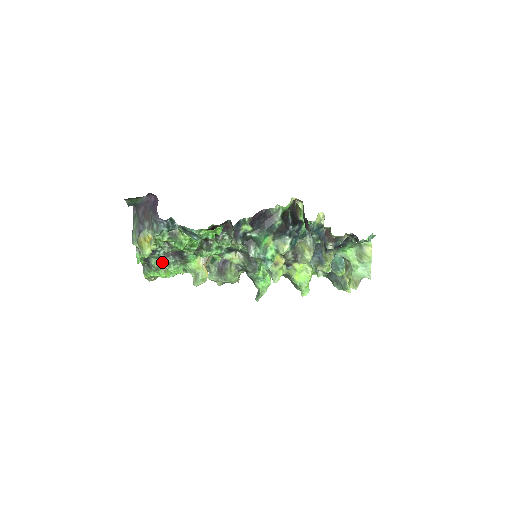
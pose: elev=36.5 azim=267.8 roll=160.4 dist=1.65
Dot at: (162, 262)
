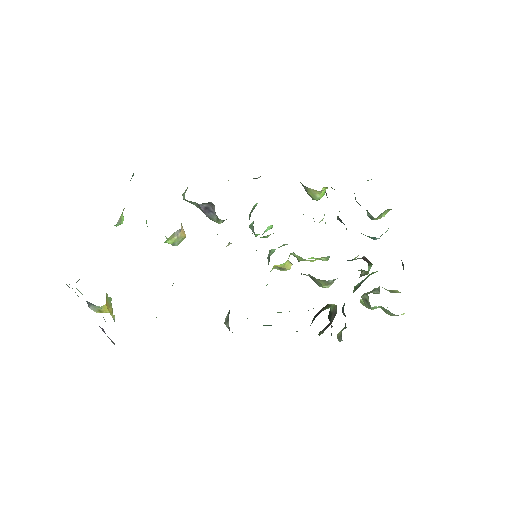
Dot at: occluded
